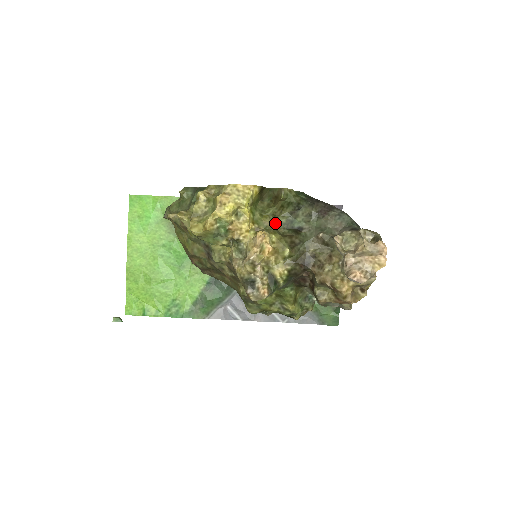
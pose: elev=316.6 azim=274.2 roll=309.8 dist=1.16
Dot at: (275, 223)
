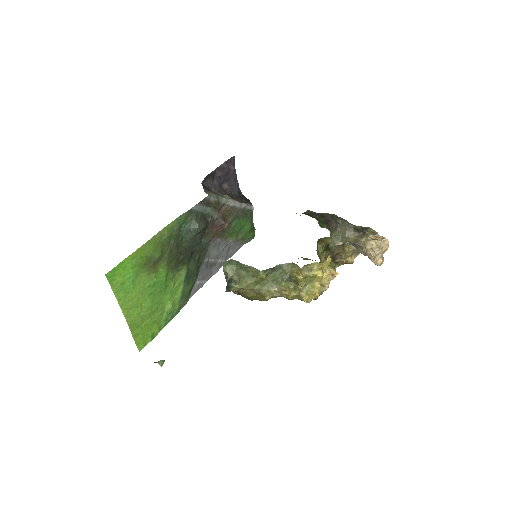
Dot at: (322, 255)
